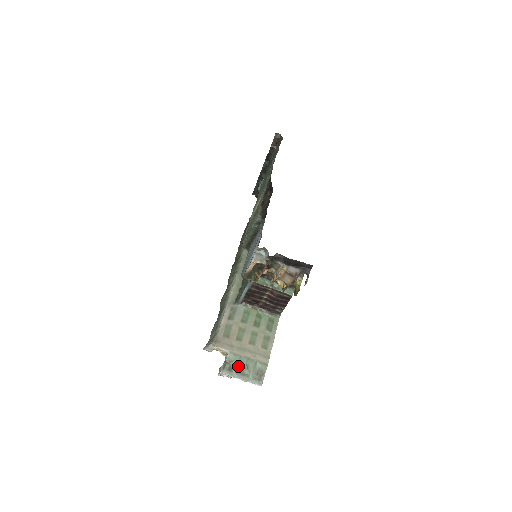
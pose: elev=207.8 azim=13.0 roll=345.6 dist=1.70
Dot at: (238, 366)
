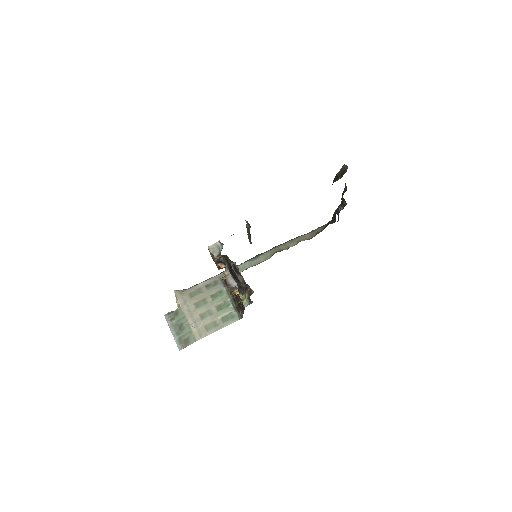
Dot at: (178, 322)
